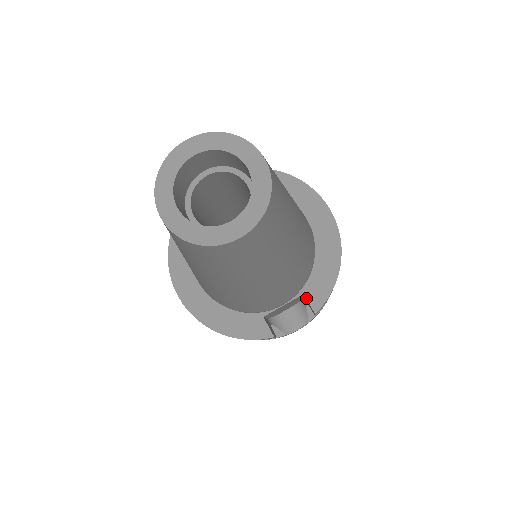
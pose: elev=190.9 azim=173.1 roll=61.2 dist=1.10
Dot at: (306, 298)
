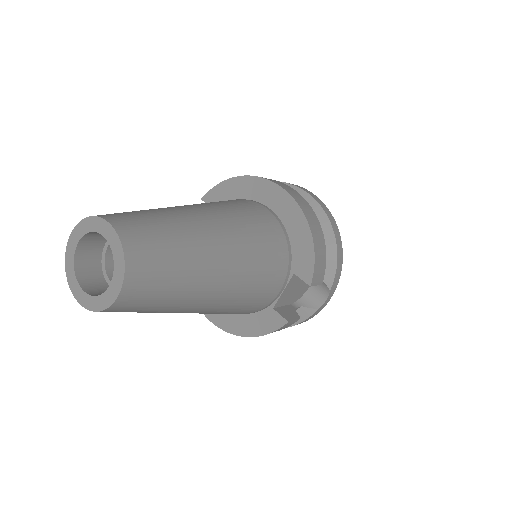
Dot at: occluded
